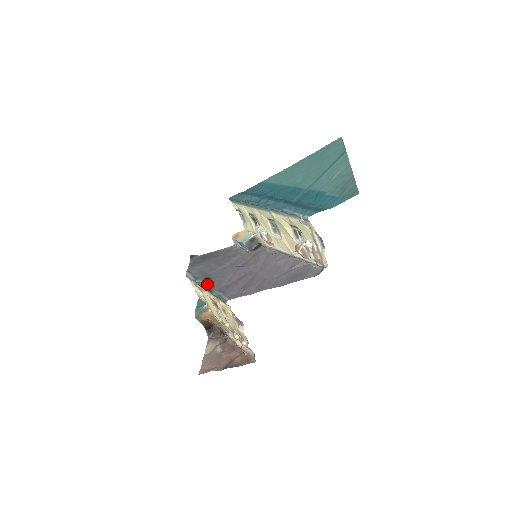
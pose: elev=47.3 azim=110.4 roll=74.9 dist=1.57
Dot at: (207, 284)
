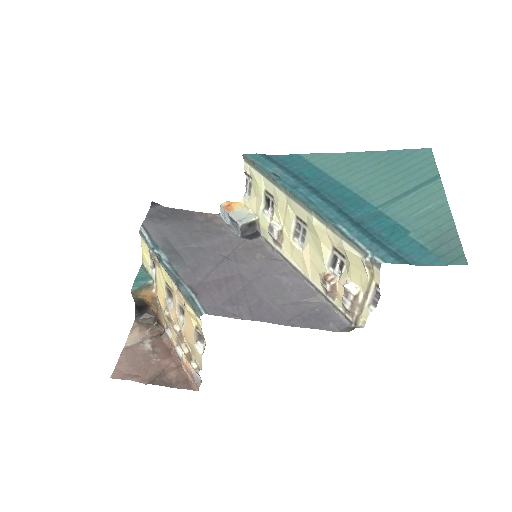
Dot at: (172, 265)
